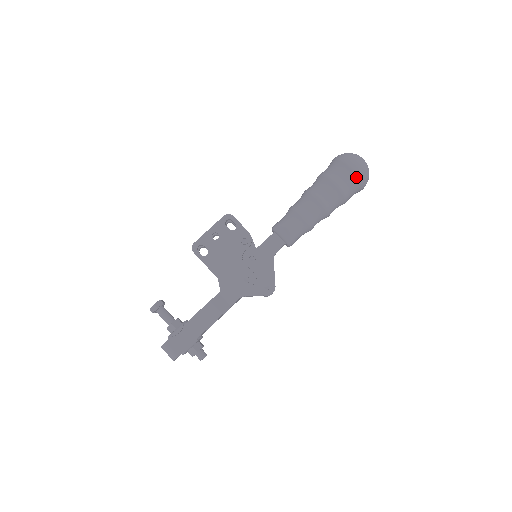
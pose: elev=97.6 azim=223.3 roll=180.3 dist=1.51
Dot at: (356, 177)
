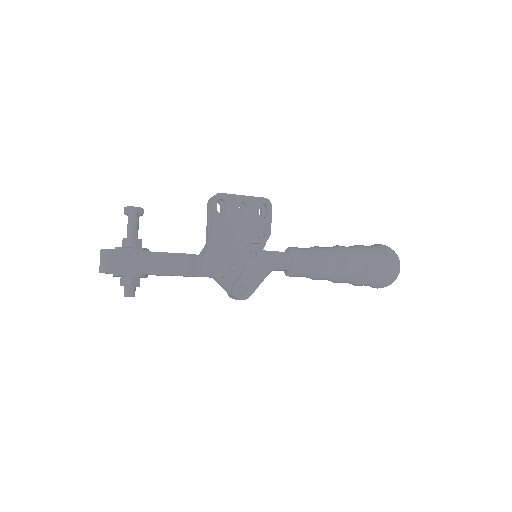
Dot at: (387, 275)
